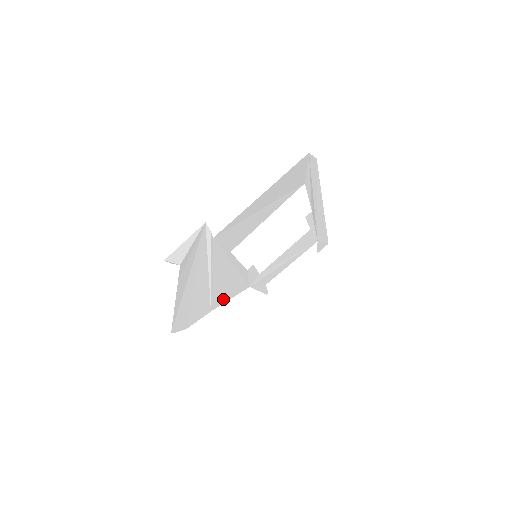
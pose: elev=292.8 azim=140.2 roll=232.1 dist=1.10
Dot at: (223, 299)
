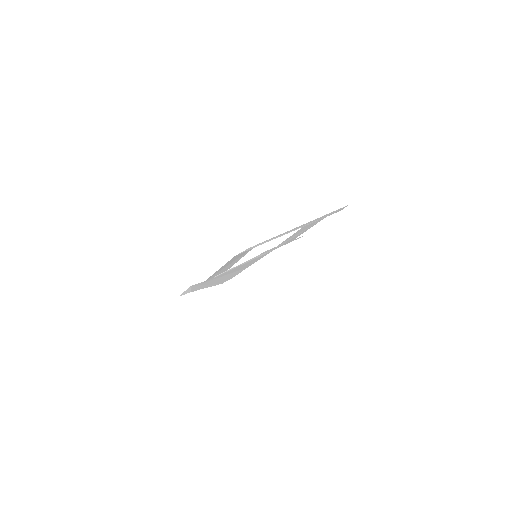
Dot at: occluded
